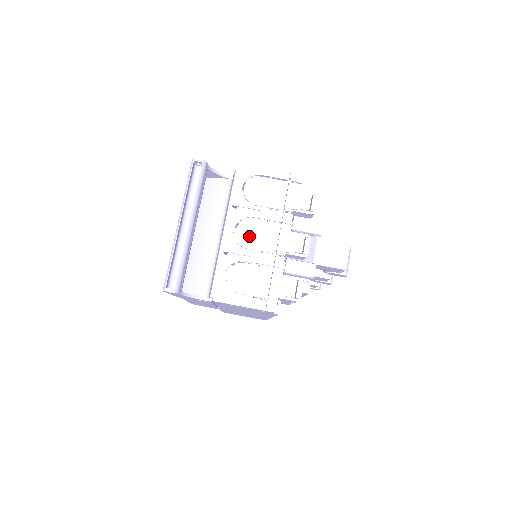
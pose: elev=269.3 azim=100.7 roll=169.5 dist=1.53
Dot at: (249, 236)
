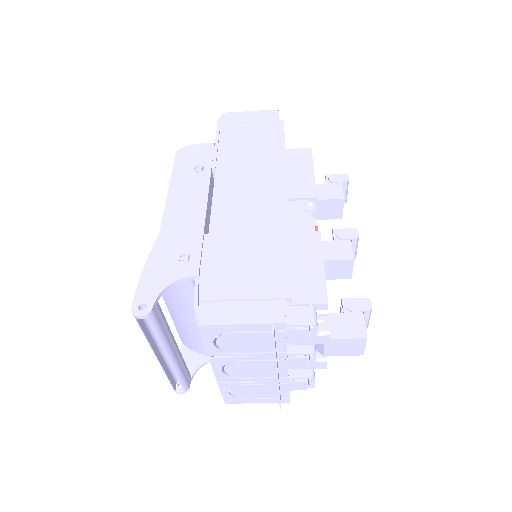
Dot at: (241, 371)
